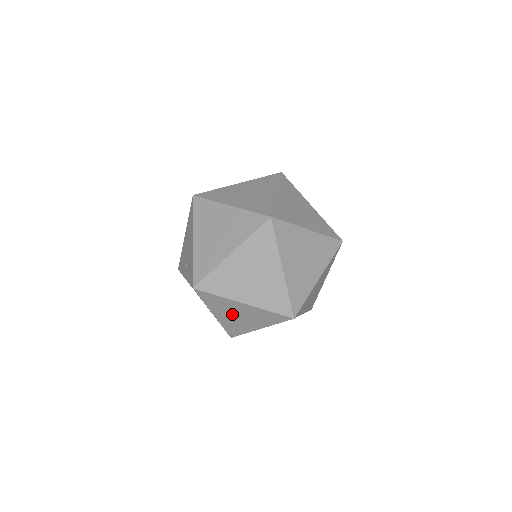
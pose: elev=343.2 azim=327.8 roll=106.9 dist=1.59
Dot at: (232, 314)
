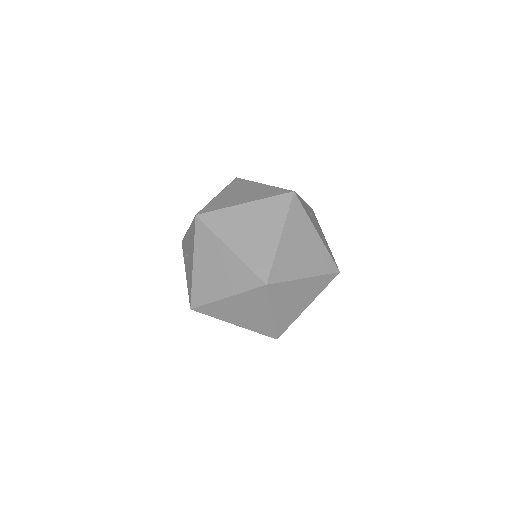
Dot at: (239, 314)
